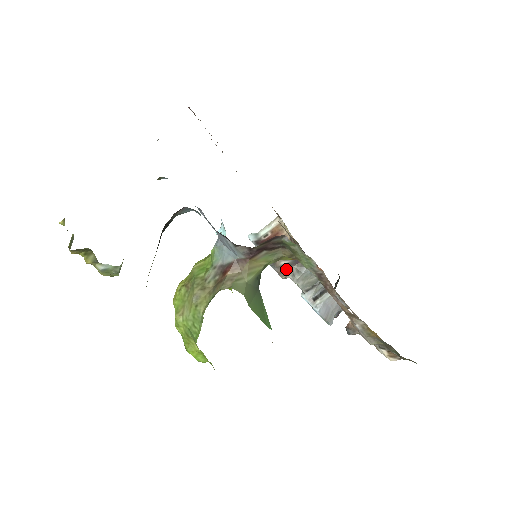
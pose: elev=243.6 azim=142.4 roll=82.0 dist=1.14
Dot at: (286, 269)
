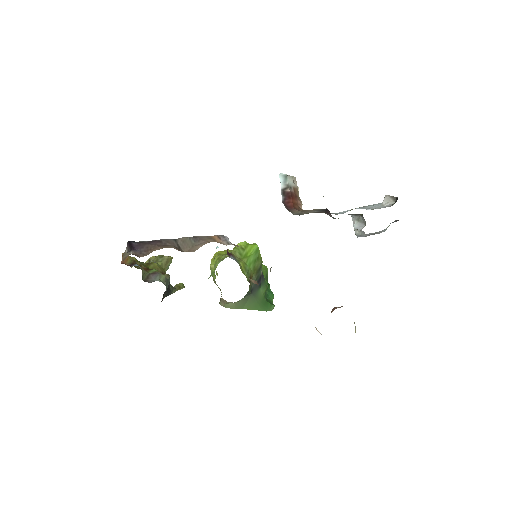
Dot at: occluded
